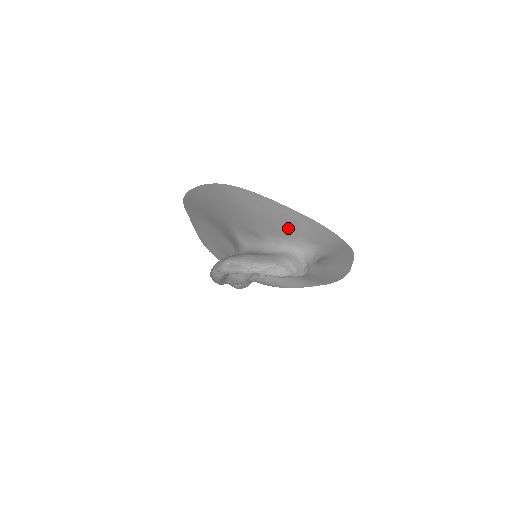
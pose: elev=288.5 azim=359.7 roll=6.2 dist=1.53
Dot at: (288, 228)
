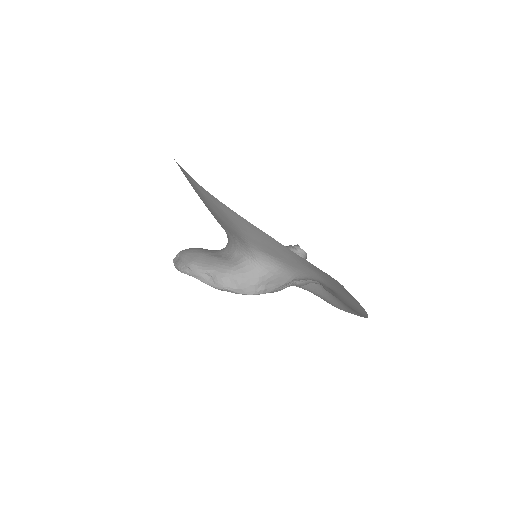
Dot at: (232, 226)
